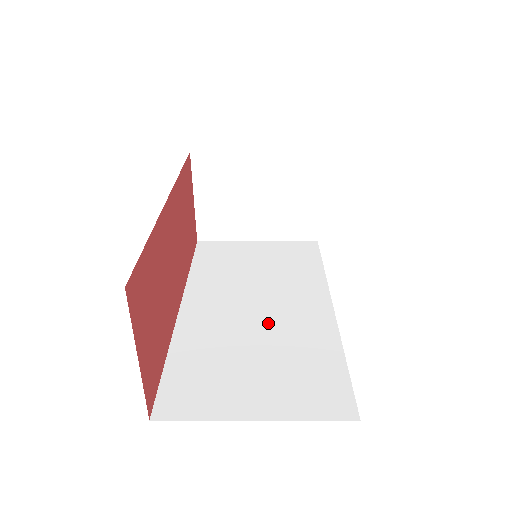
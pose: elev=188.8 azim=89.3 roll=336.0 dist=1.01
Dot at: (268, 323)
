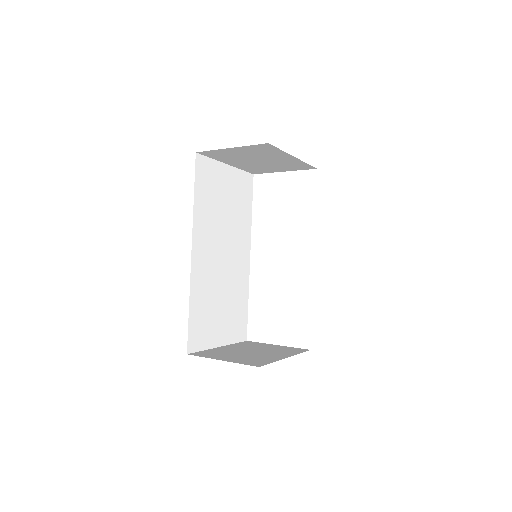
Dot at: (227, 273)
